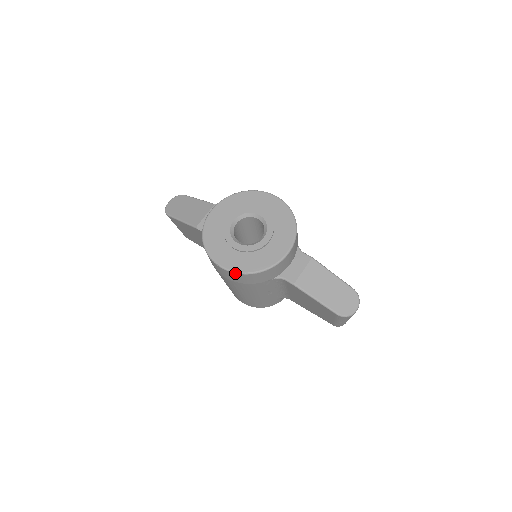
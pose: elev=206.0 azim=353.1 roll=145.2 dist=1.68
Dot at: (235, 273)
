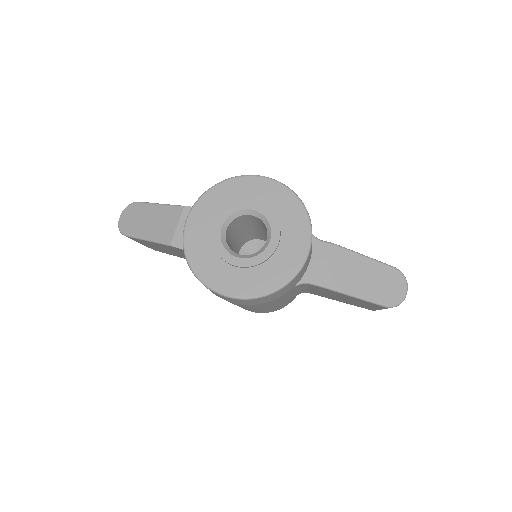
Dot at: (248, 299)
